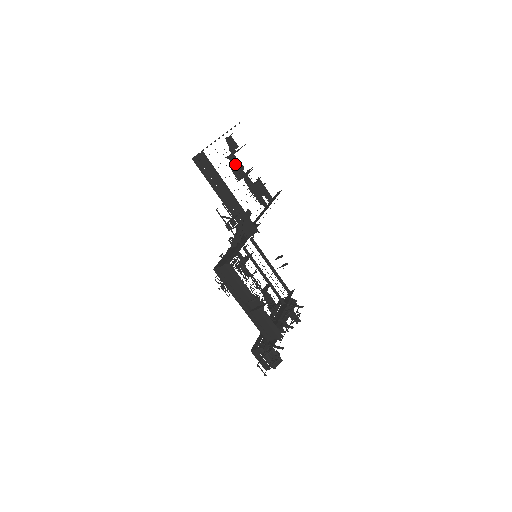
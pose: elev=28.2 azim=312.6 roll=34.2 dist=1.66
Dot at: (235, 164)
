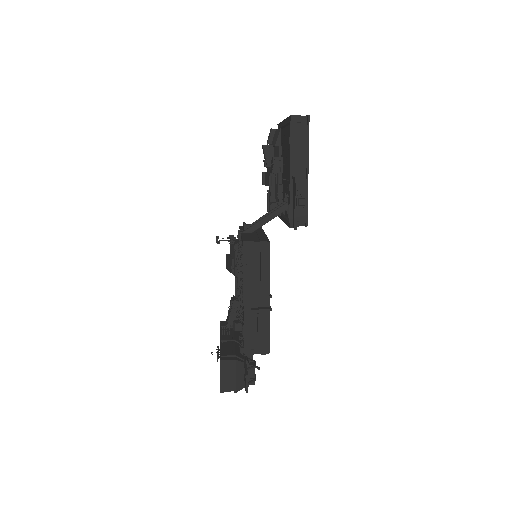
Dot at: (268, 157)
